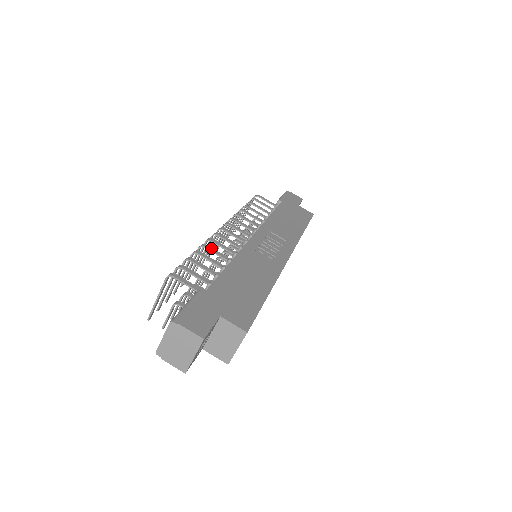
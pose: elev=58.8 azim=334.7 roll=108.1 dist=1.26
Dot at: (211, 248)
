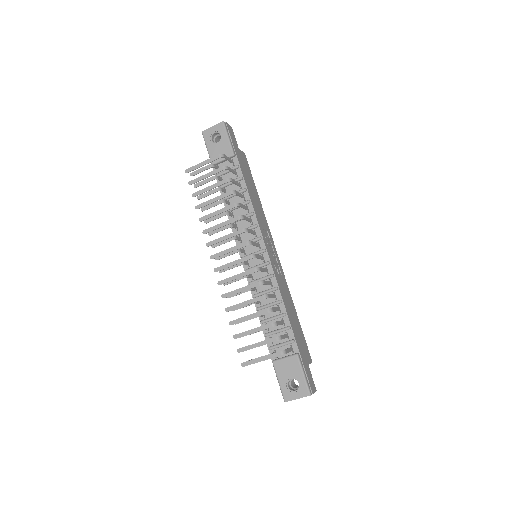
Dot at: (270, 295)
